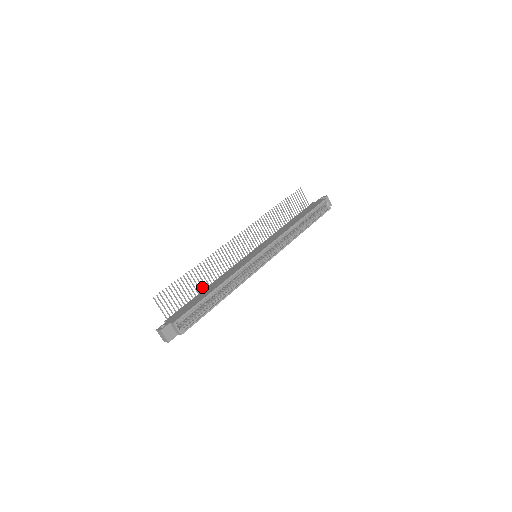
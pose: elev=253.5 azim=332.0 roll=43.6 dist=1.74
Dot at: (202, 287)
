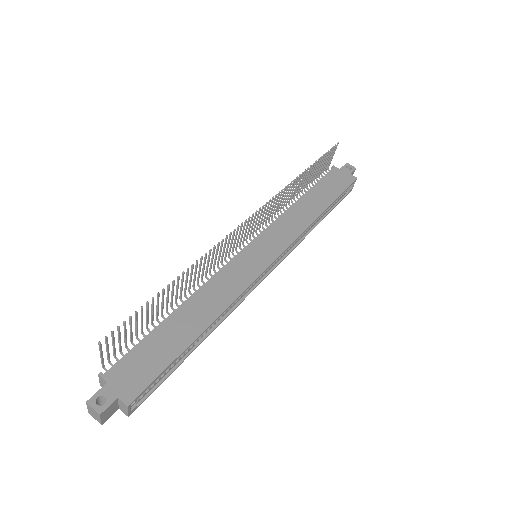
Dot at: (171, 303)
